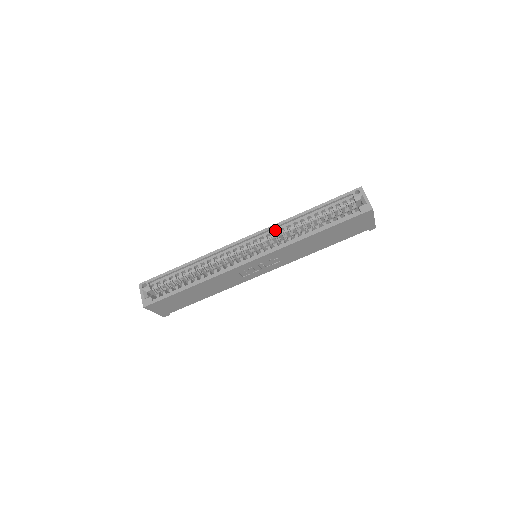
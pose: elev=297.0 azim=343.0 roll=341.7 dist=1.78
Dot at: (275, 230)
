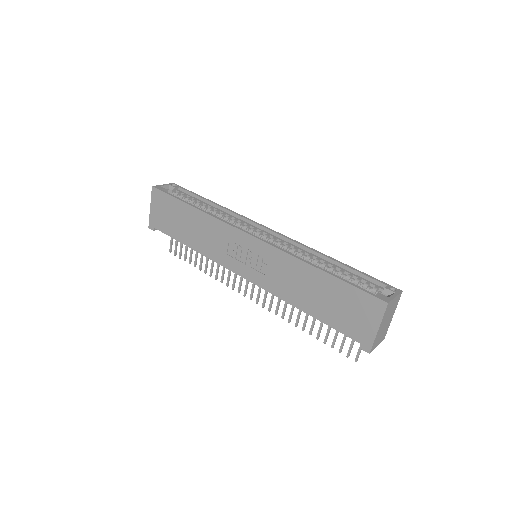
Dot at: (295, 246)
